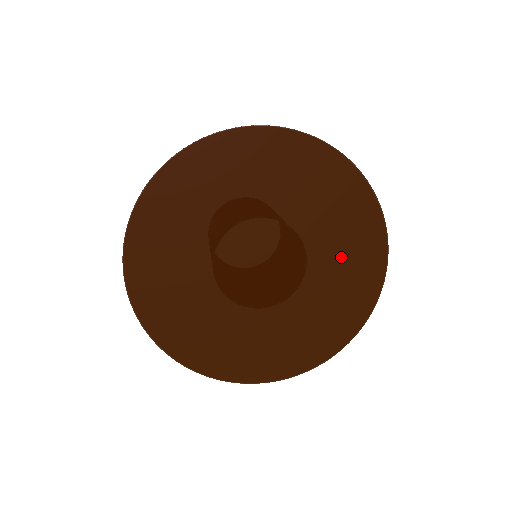
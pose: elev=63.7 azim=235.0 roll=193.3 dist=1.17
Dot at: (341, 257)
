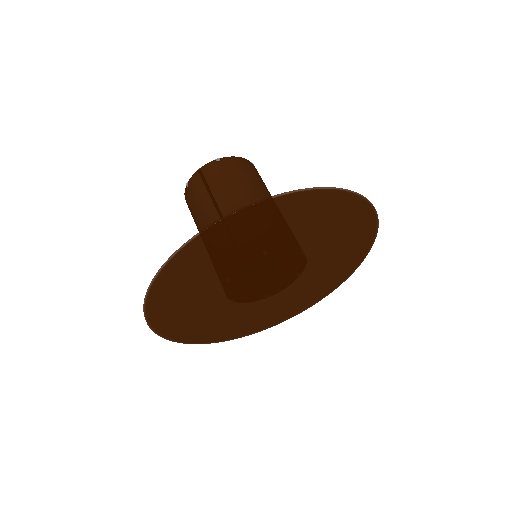
Dot at: (328, 270)
